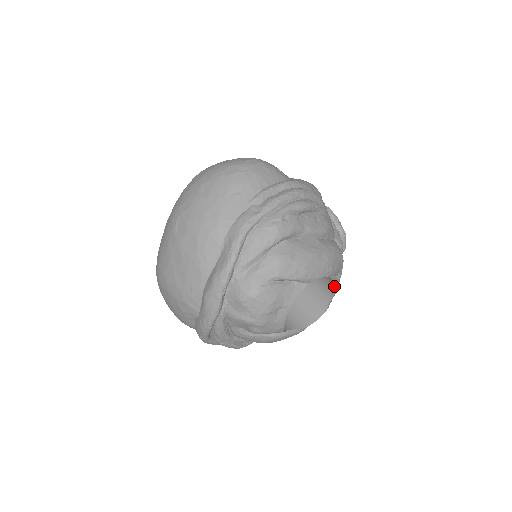
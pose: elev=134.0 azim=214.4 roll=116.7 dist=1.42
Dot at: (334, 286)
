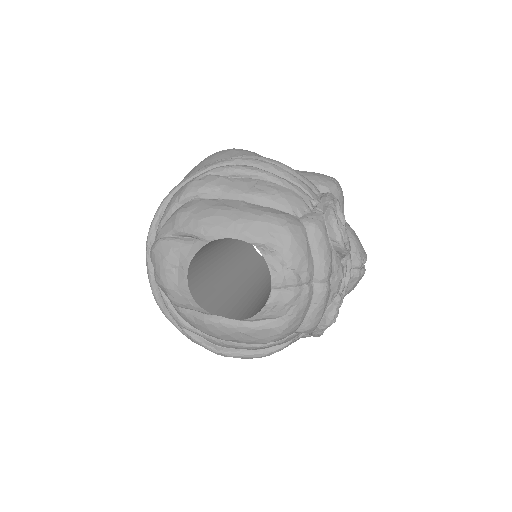
Dot at: (266, 261)
